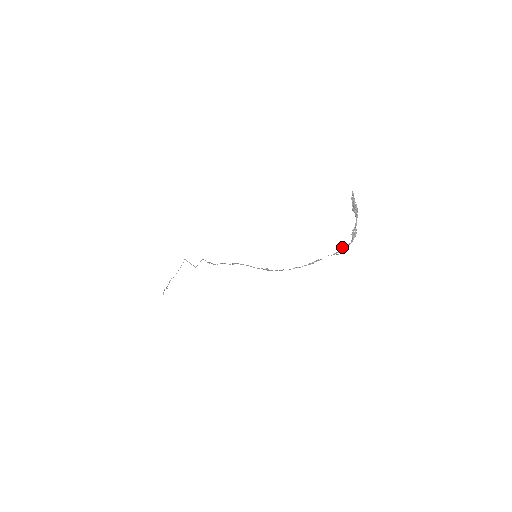
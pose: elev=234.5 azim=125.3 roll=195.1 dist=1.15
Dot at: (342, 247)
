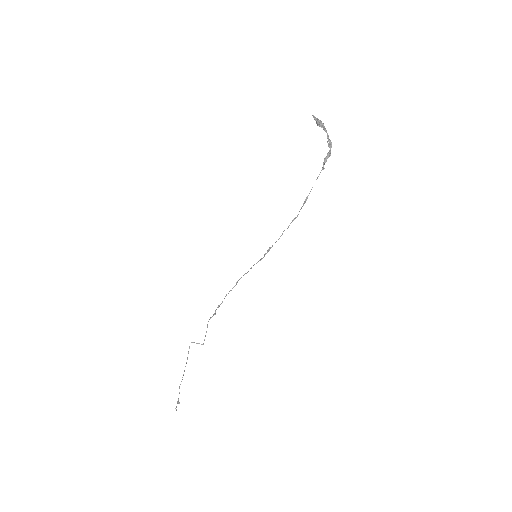
Dot at: (324, 158)
